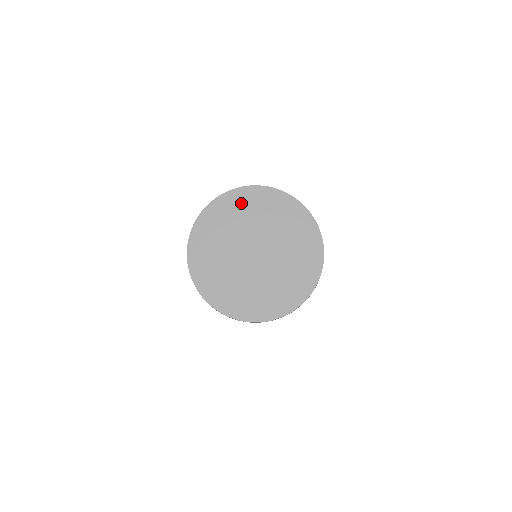
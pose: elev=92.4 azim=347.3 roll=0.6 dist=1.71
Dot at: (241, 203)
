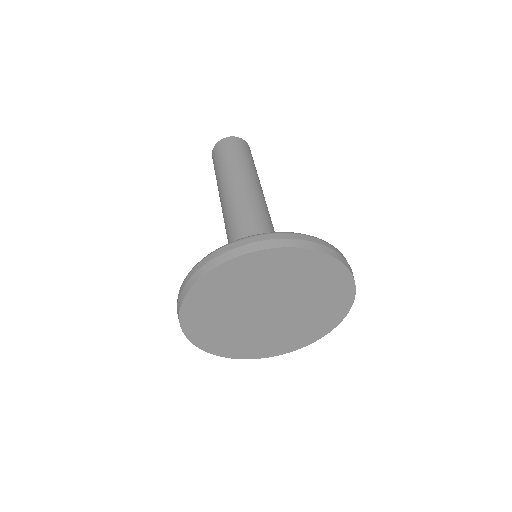
Dot at: (322, 273)
